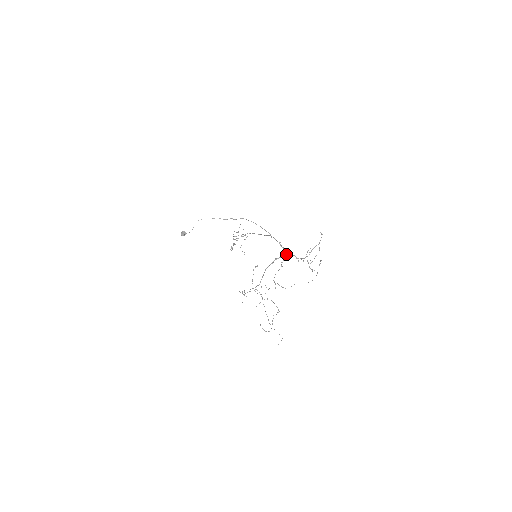
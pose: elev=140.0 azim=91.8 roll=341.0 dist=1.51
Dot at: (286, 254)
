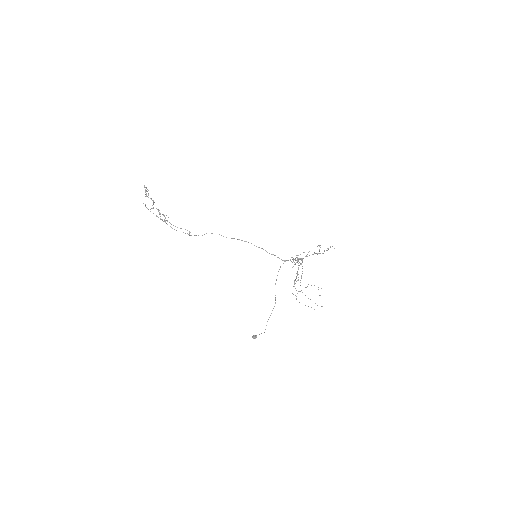
Dot at: (302, 260)
